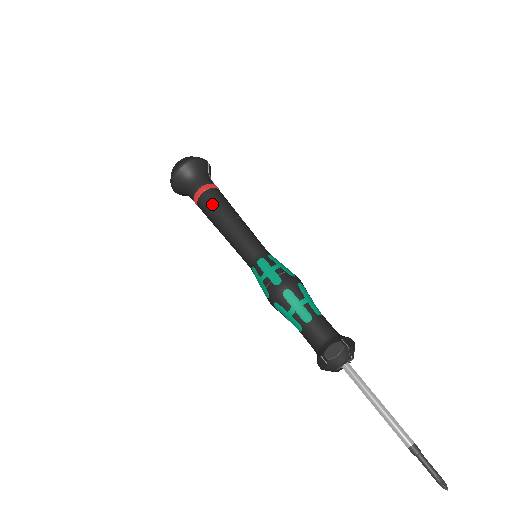
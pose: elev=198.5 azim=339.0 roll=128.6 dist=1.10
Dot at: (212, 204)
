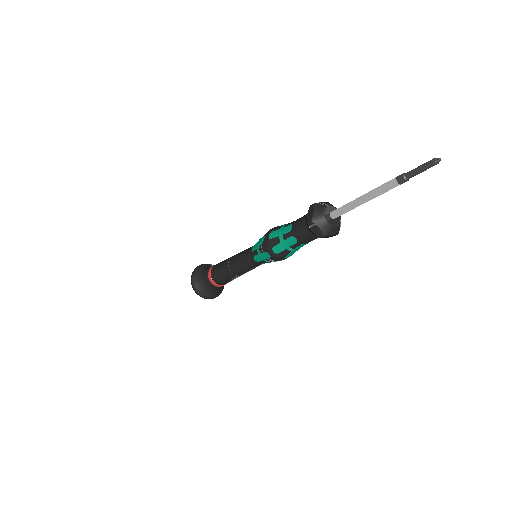
Dot at: (217, 268)
